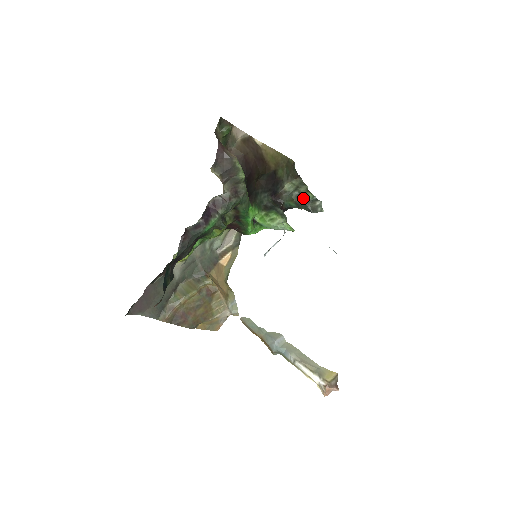
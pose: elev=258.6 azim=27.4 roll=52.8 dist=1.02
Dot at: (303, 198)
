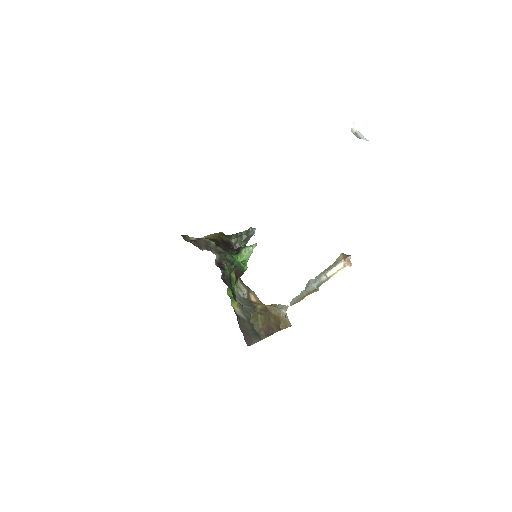
Dot at: (244, 235)
